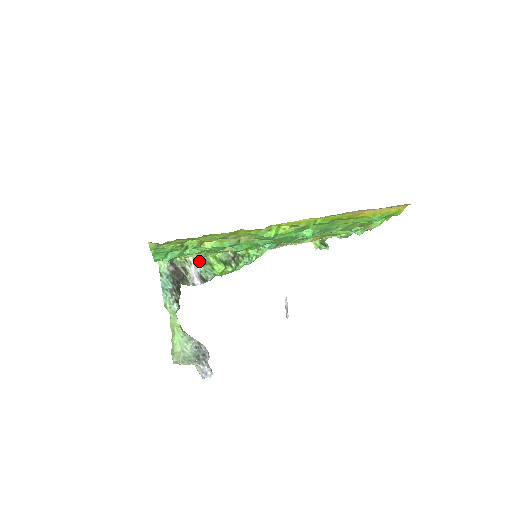
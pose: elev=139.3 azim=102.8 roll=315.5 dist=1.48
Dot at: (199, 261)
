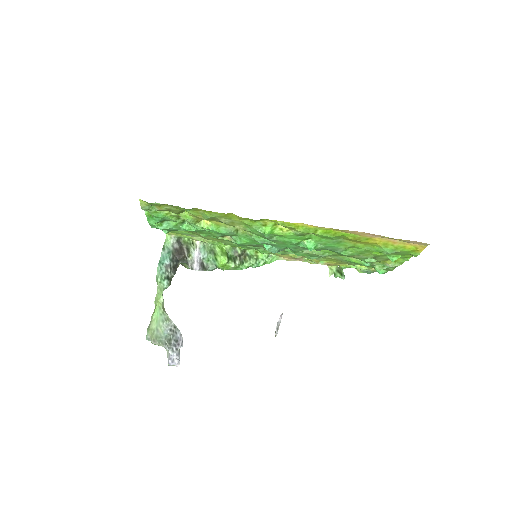
Dot at: (205, 247)
